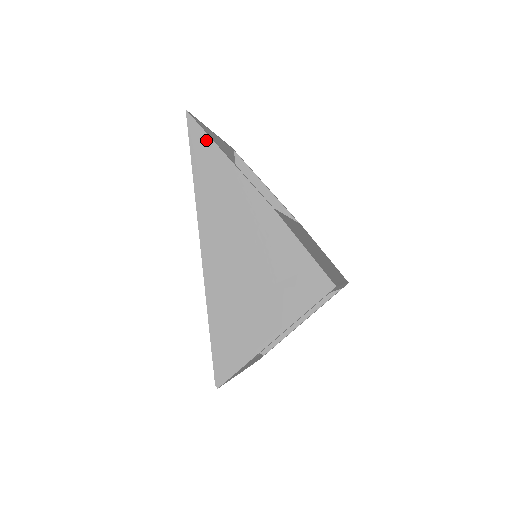
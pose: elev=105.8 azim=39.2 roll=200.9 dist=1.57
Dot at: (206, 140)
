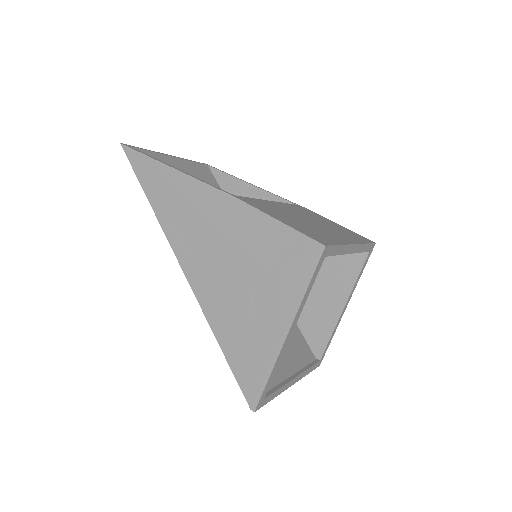
Dot at: (147, 162)
